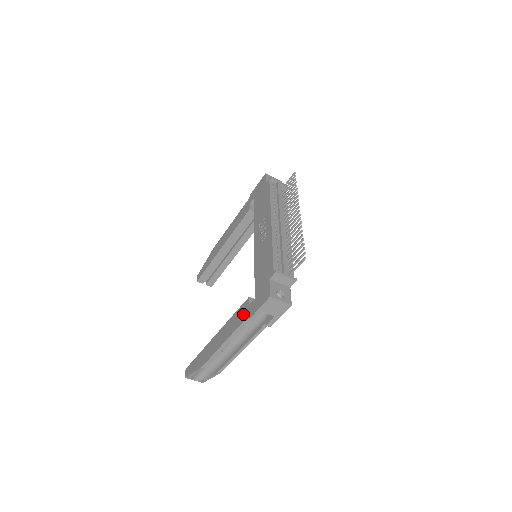
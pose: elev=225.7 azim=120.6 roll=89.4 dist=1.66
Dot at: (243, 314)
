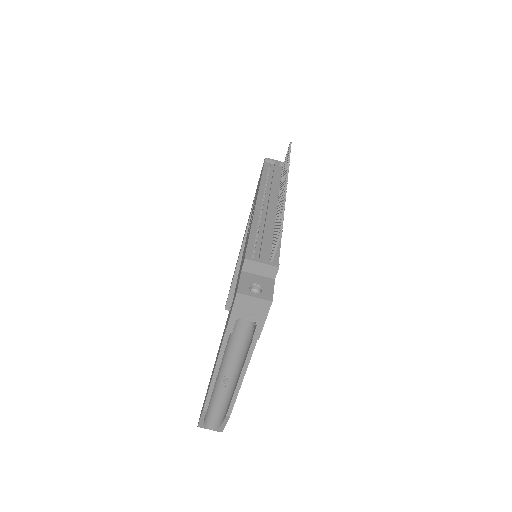
Dot at: (225, 327)
